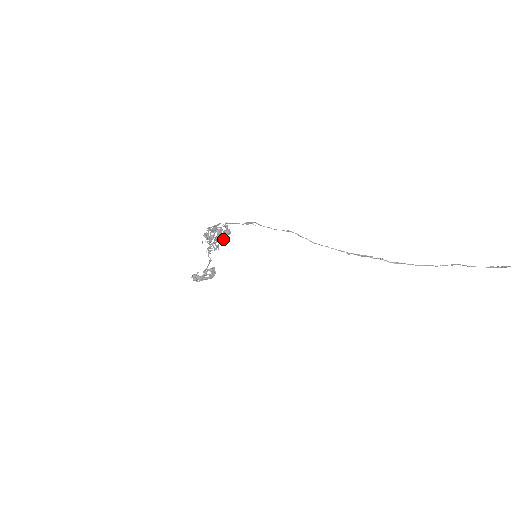
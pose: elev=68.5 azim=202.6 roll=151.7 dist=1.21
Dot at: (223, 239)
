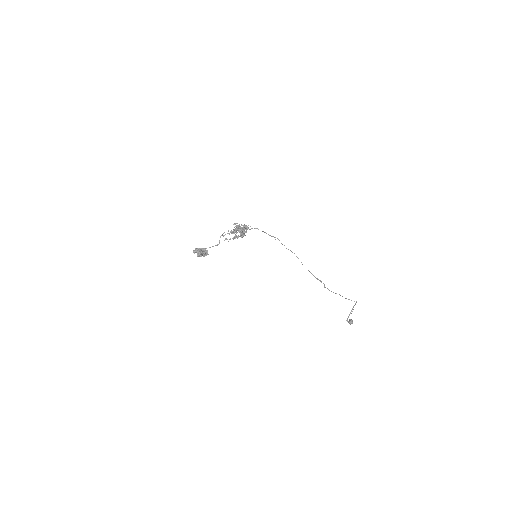
Dot at: occluded
